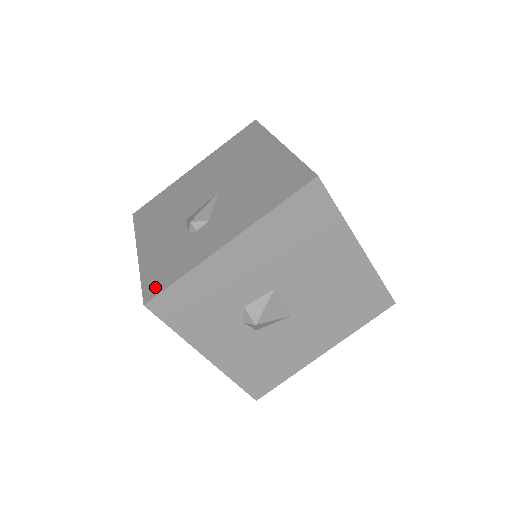
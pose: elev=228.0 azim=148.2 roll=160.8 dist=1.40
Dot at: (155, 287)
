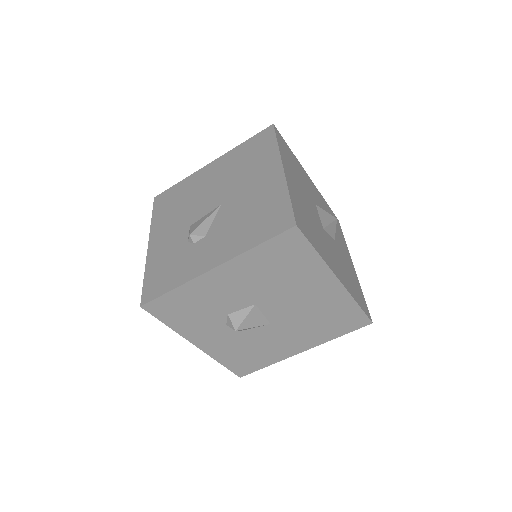
Dot at: (151, 291)
